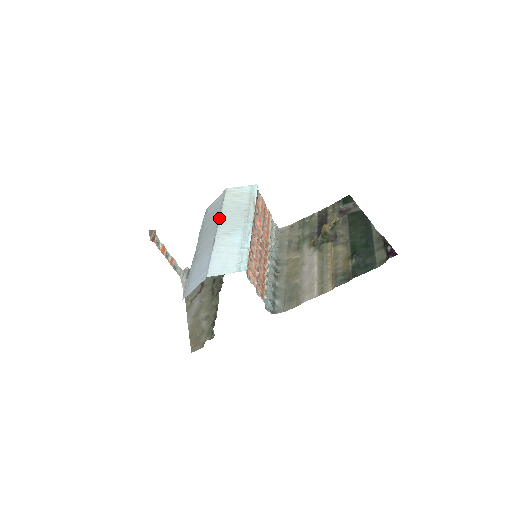
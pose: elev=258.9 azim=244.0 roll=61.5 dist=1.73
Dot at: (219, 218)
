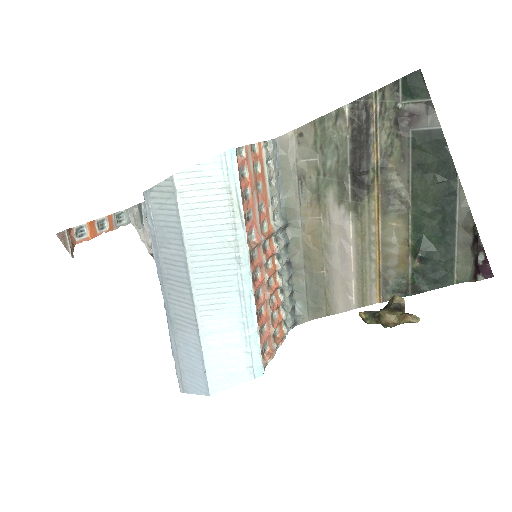
Dot at: (187, 269)
